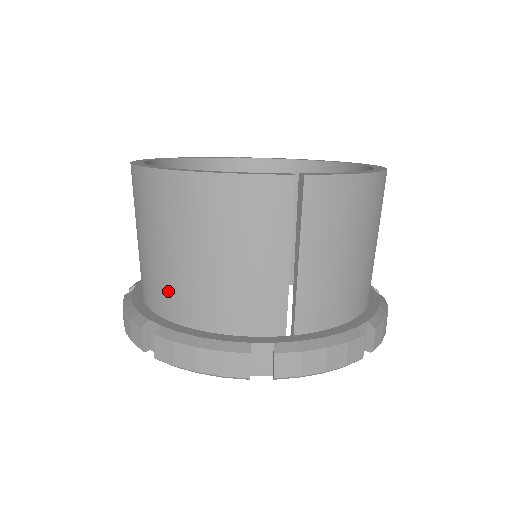
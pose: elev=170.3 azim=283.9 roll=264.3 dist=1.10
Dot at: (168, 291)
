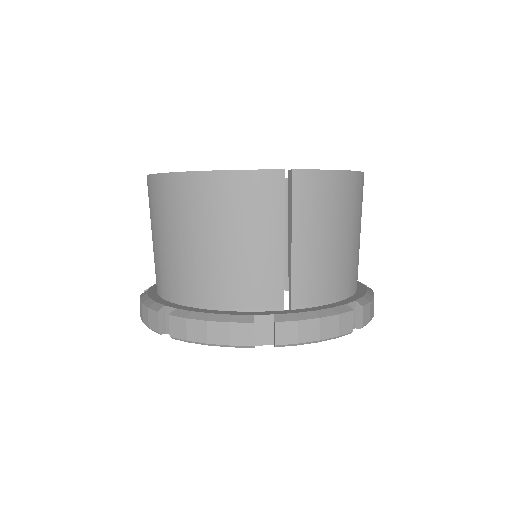
Dot at: (181, 278)
